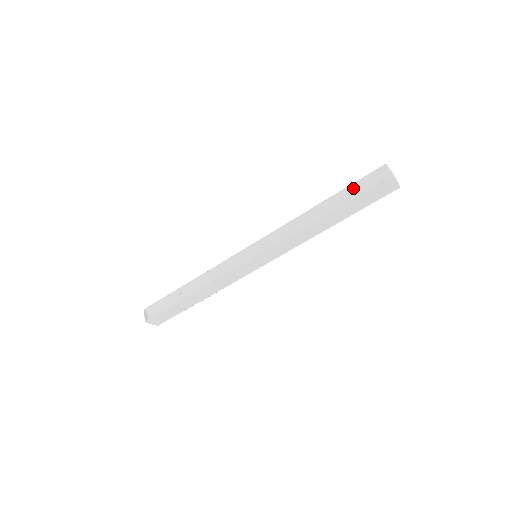
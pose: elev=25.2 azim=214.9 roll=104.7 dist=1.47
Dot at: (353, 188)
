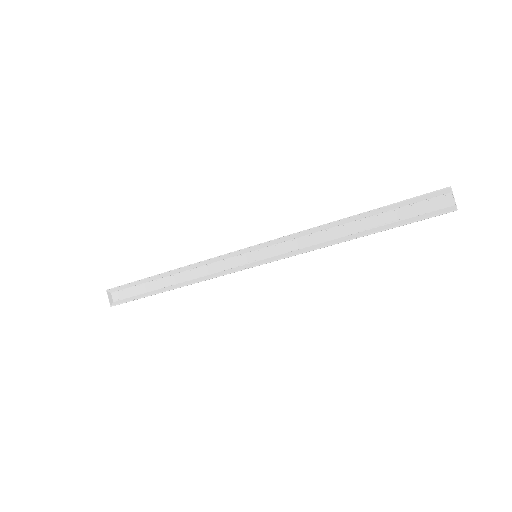
Dot at: (398, 206)
